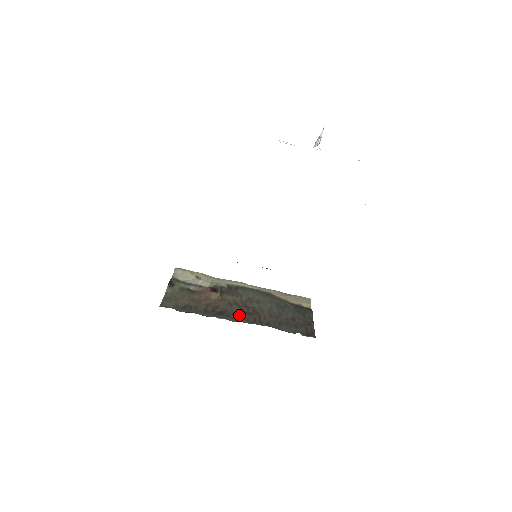
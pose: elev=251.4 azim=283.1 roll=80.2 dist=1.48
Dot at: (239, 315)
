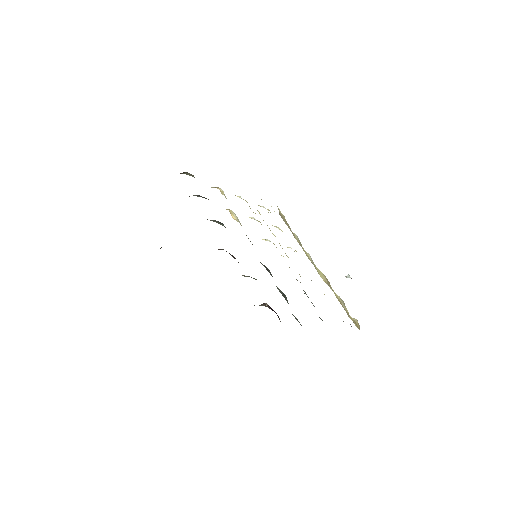
Dot at: occluded
